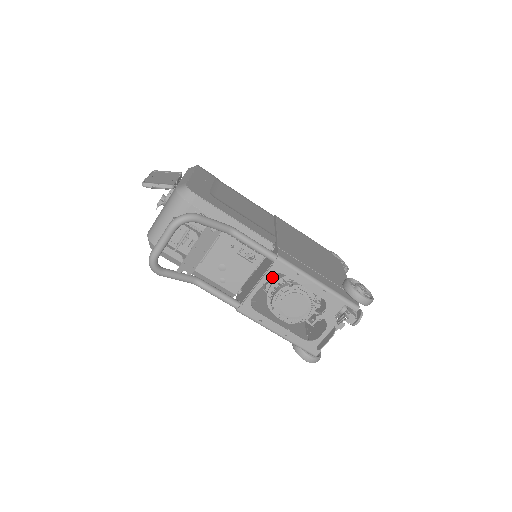
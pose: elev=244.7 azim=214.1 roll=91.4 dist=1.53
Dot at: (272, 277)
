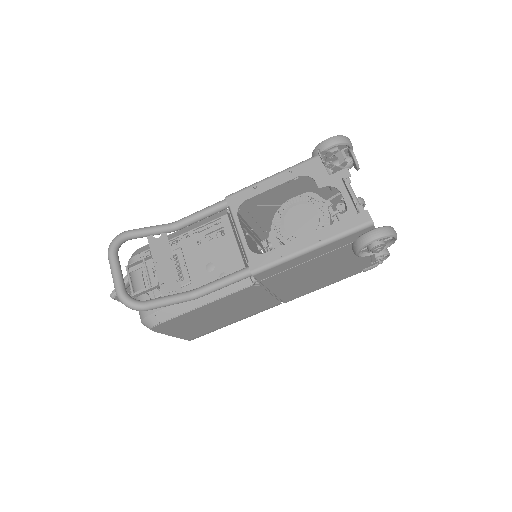
Dot at: (268, 237)
